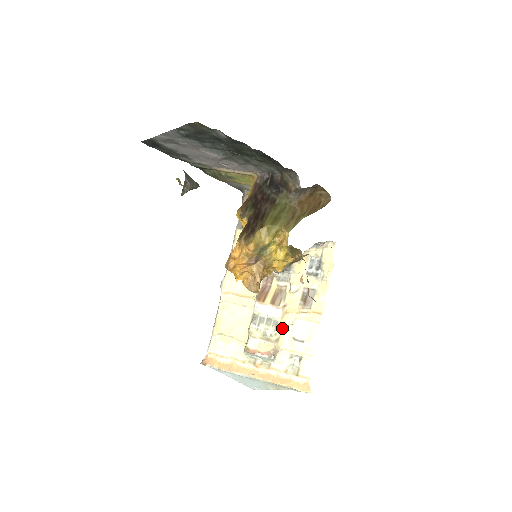
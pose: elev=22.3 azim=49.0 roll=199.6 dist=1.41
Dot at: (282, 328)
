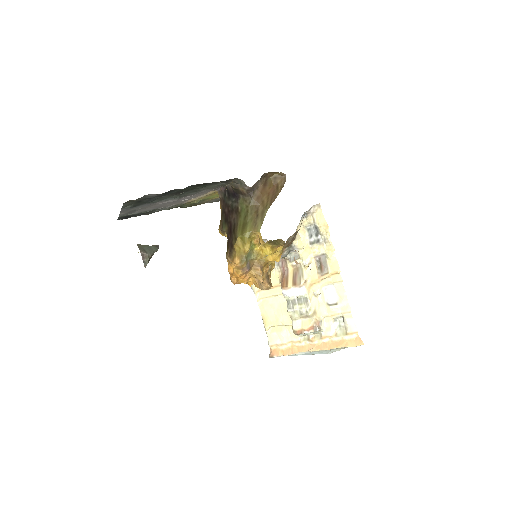
Dot at: (314, 301)
